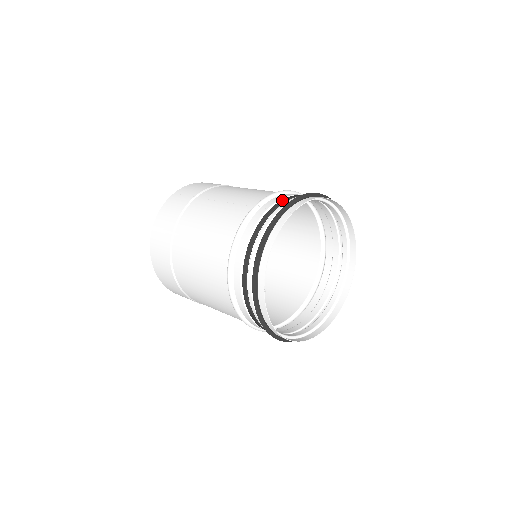
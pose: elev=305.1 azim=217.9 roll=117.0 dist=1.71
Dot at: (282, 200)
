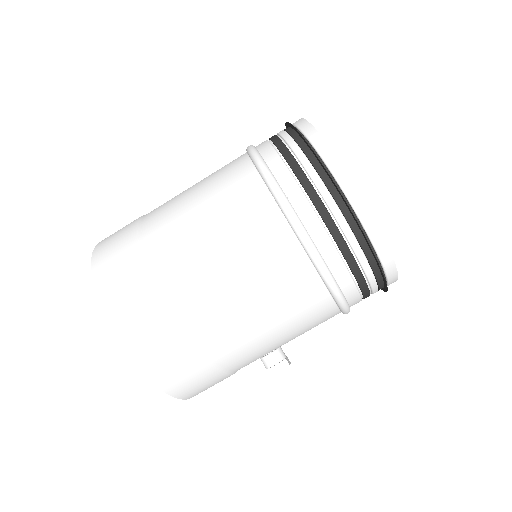
Dot at: occluded
